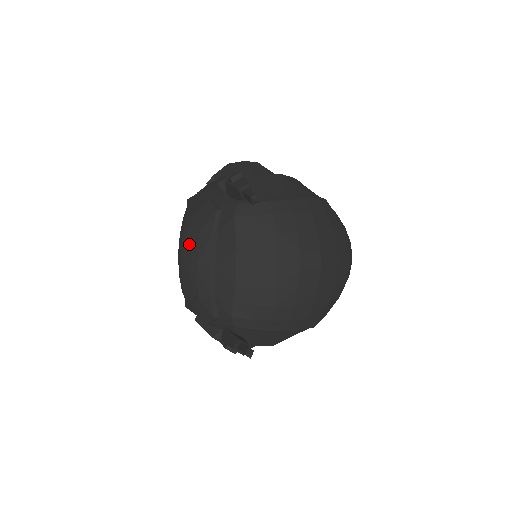
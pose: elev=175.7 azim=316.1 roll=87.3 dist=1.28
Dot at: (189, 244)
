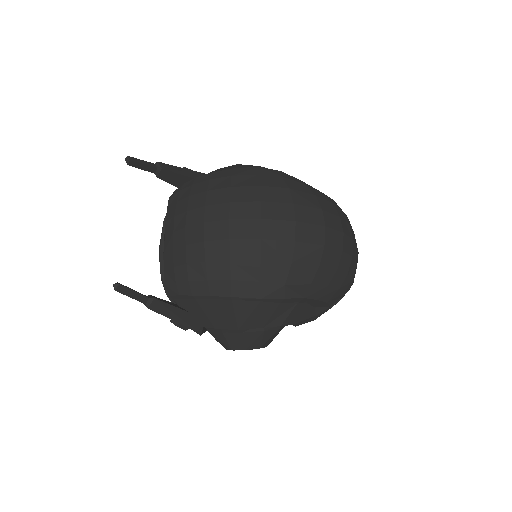
Dot at: occluded
